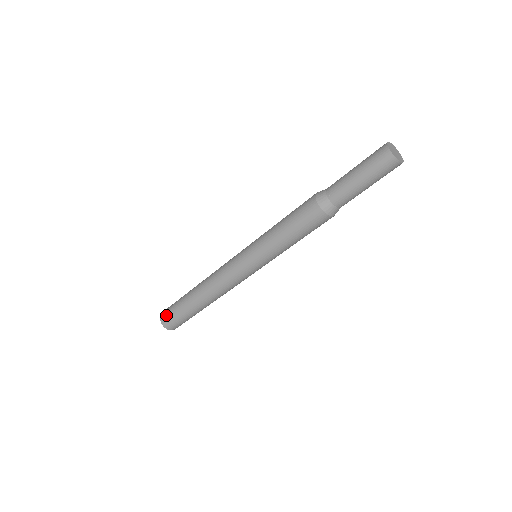
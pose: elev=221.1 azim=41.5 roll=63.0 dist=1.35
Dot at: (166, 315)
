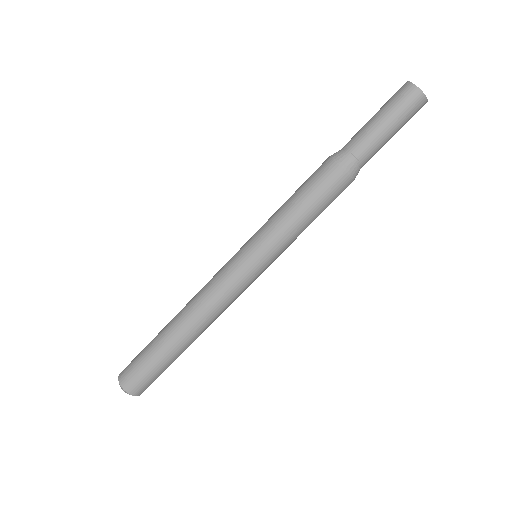
Dot at: occluded
